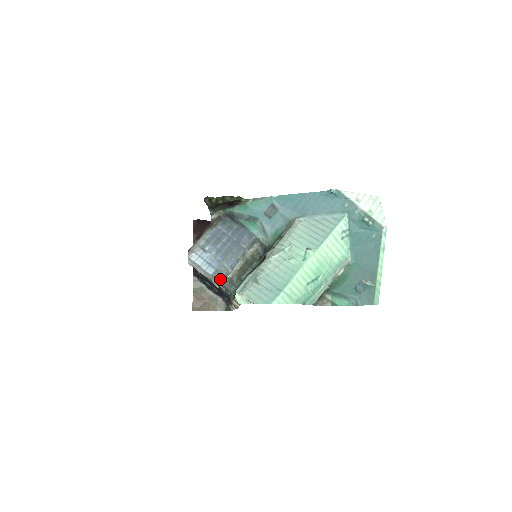
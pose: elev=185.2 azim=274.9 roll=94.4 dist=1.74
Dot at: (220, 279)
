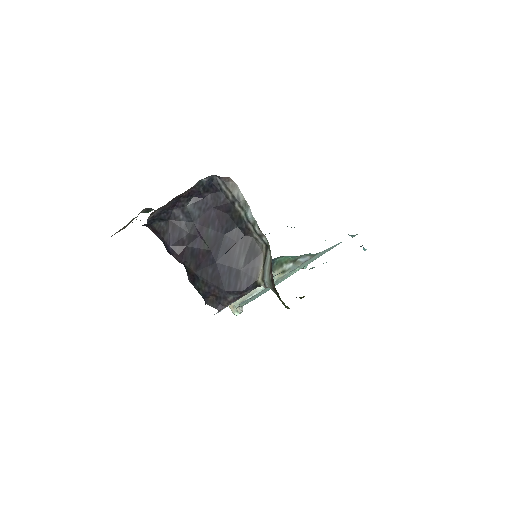
Dot at: occluded
